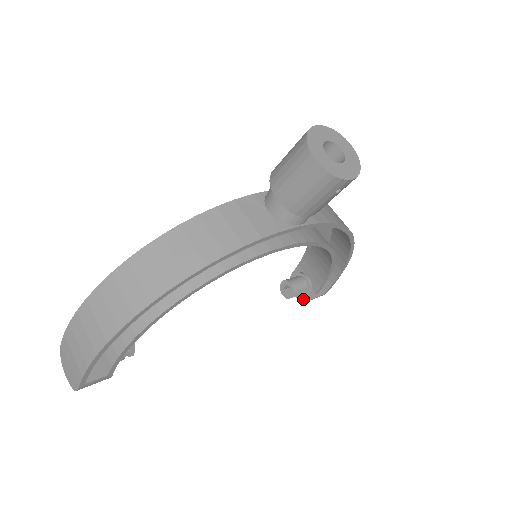
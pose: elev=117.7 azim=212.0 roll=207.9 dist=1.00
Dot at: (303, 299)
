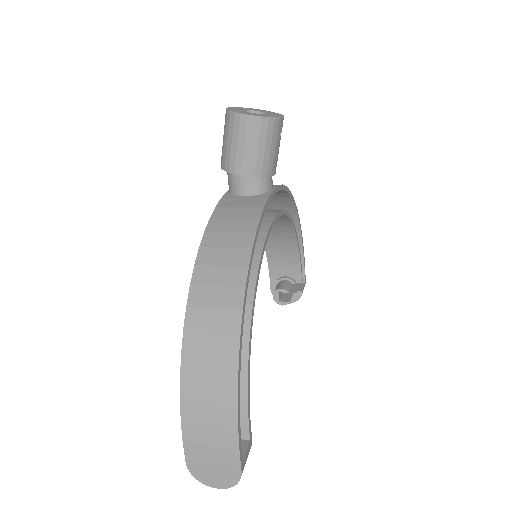
Dot at: (296, 298)
